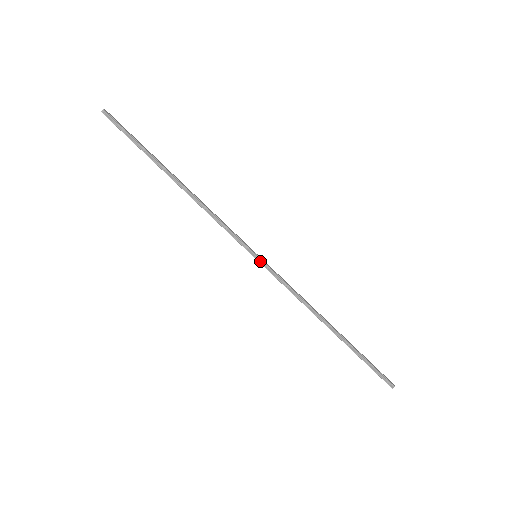
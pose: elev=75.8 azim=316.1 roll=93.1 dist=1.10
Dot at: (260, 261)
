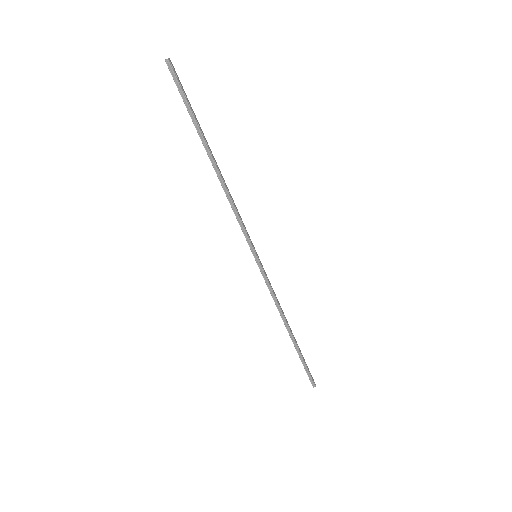
Dot at: (258, 262)
